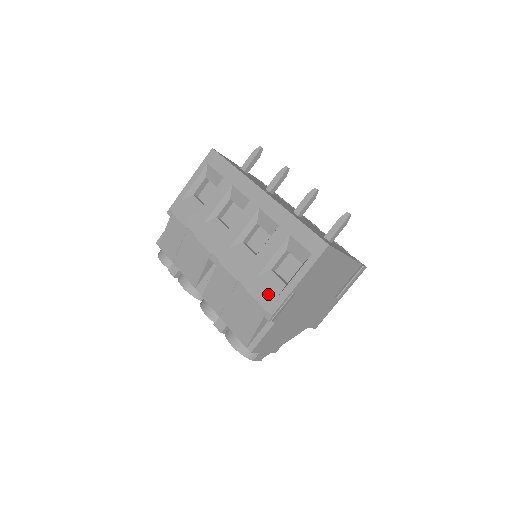
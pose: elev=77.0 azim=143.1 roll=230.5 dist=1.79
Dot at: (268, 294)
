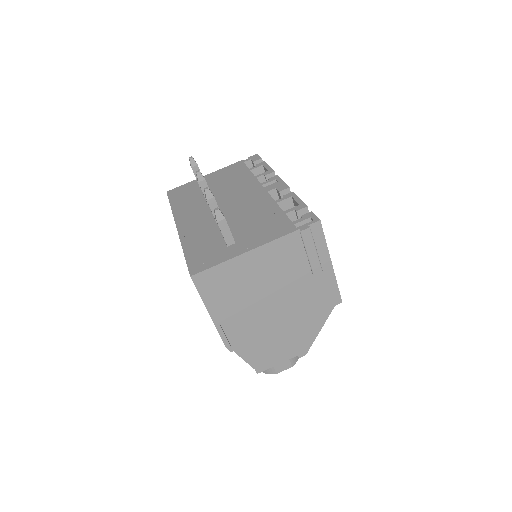
Dot at: occluded
